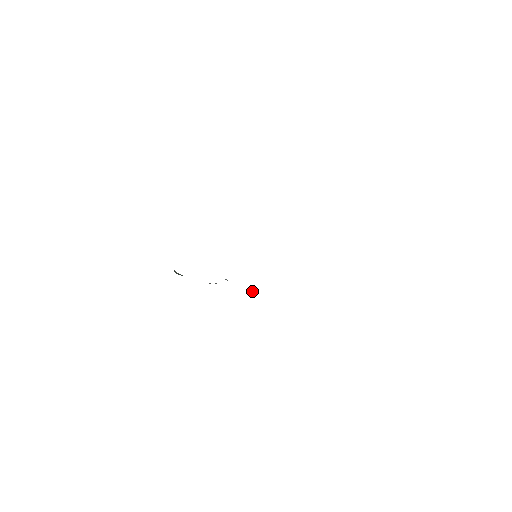
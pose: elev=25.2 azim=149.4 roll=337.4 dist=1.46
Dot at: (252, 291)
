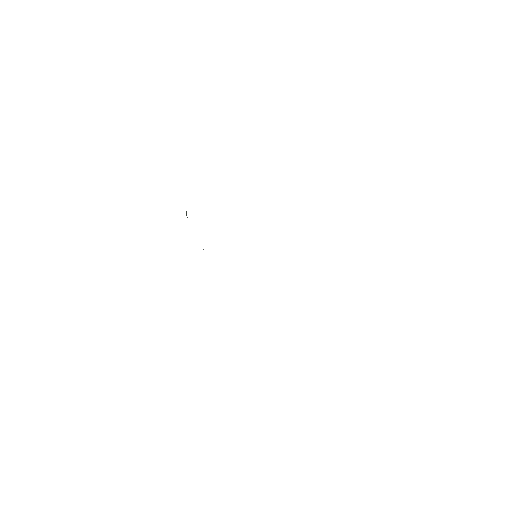
Dot at: occluded
